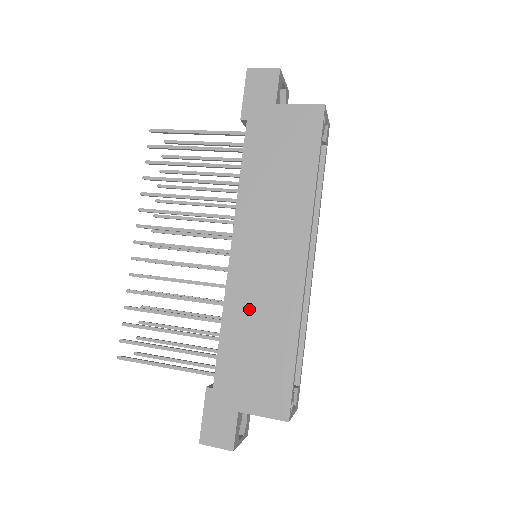
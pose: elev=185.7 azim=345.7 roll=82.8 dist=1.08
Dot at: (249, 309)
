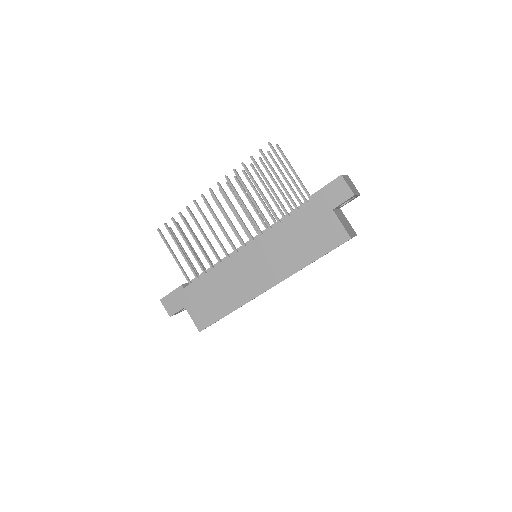
Dot at: (227, 278)
